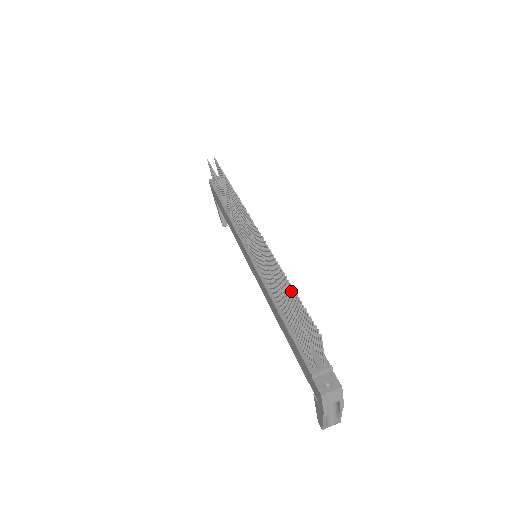
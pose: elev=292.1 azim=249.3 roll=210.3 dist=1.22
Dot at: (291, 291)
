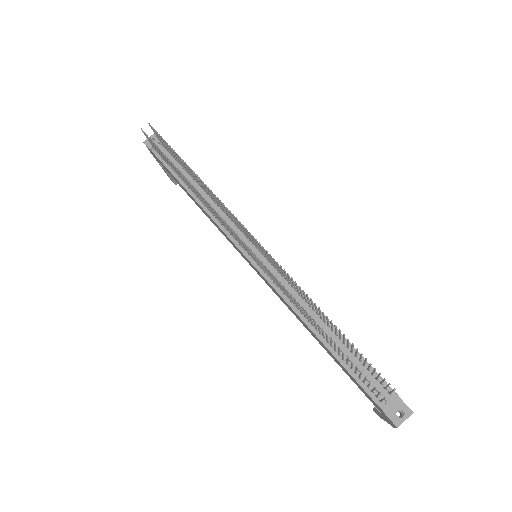
Dot at: (335, 328)
